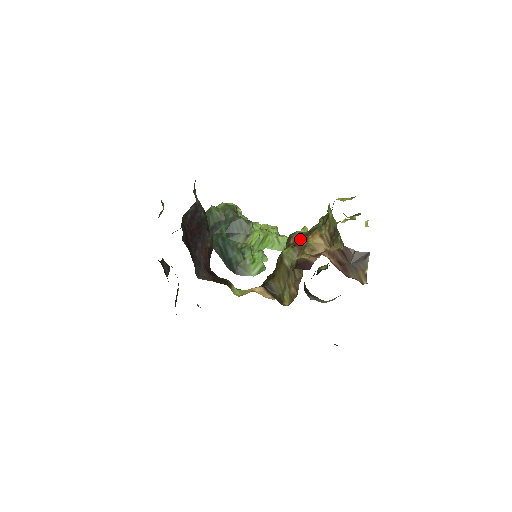
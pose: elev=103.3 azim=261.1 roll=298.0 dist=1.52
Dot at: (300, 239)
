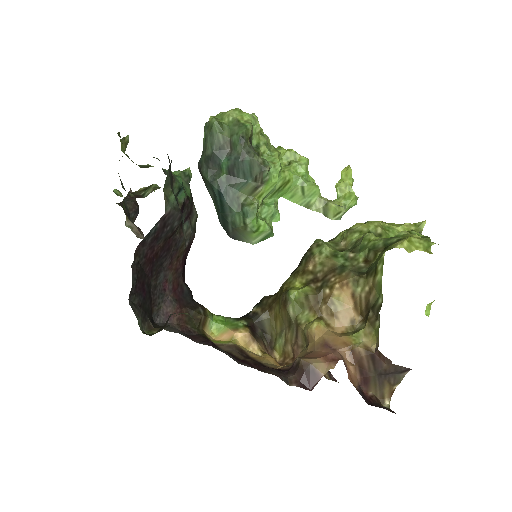
Dot at: (323, 273)
